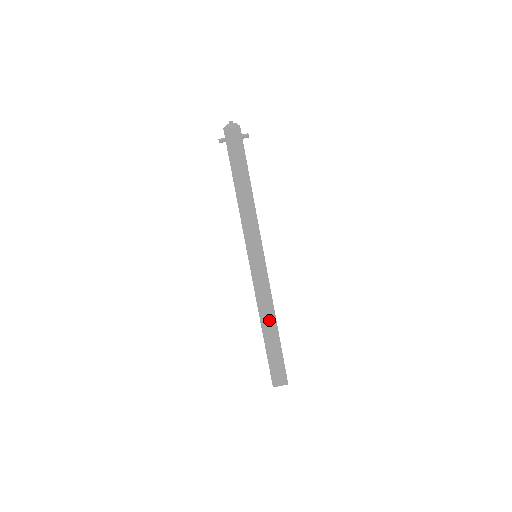
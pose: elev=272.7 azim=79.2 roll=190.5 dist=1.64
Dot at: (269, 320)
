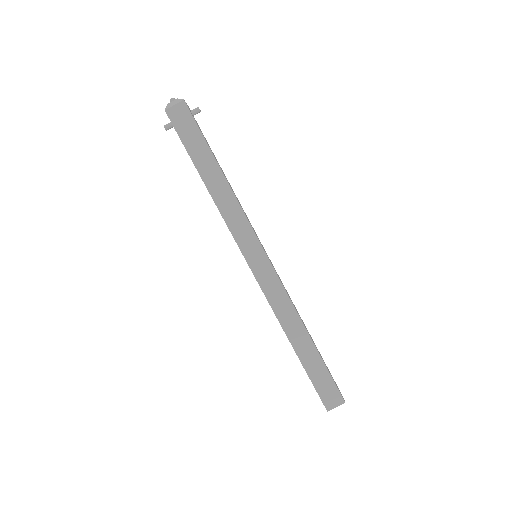
Dot at: (296, 330)
